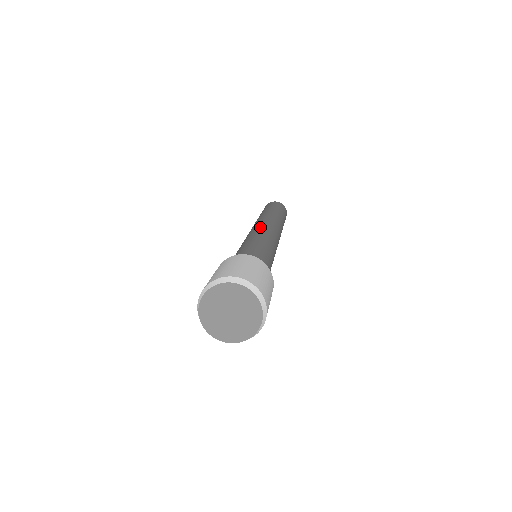
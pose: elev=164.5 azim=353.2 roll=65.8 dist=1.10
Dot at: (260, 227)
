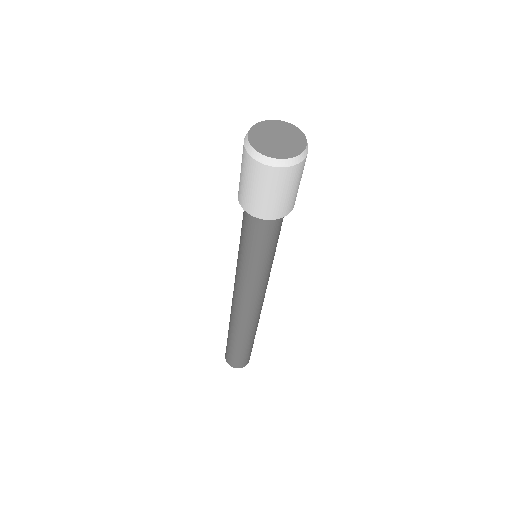
Dot at: occluded
